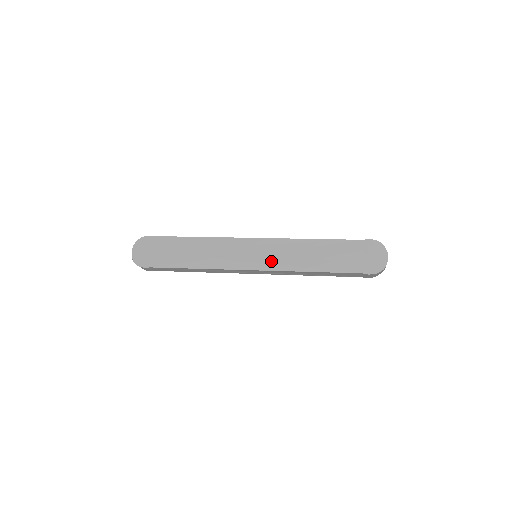
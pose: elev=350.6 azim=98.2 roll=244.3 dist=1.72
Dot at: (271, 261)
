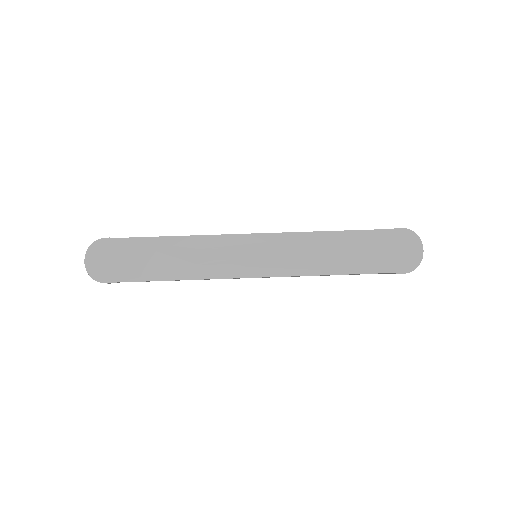
Dot at: (278, 264)
